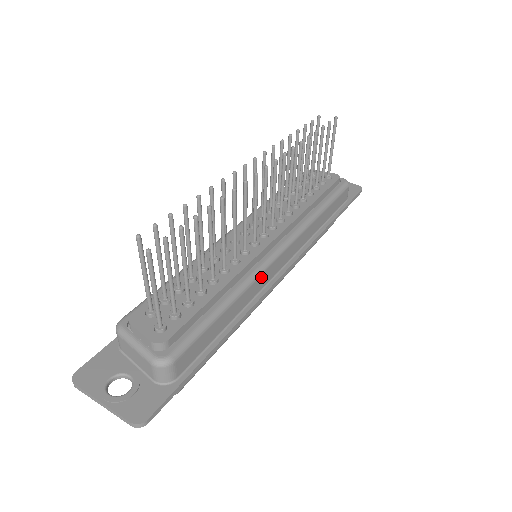
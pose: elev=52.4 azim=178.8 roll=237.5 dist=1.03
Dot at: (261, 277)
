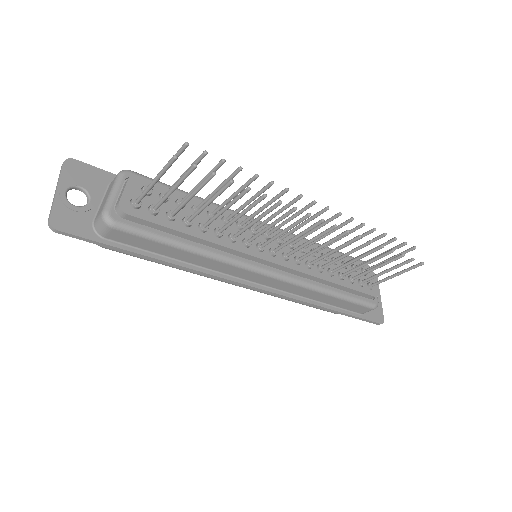
Dot at: (232, 267)
